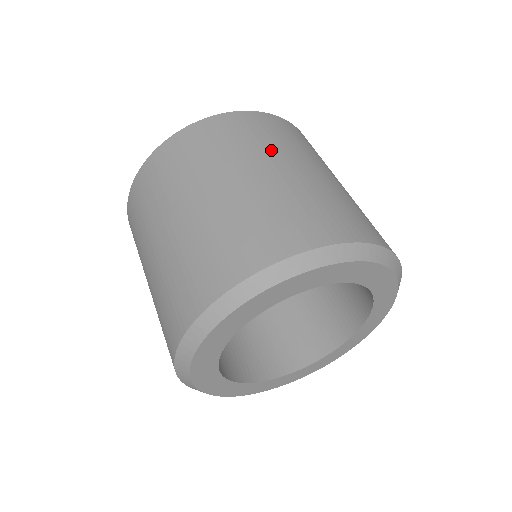
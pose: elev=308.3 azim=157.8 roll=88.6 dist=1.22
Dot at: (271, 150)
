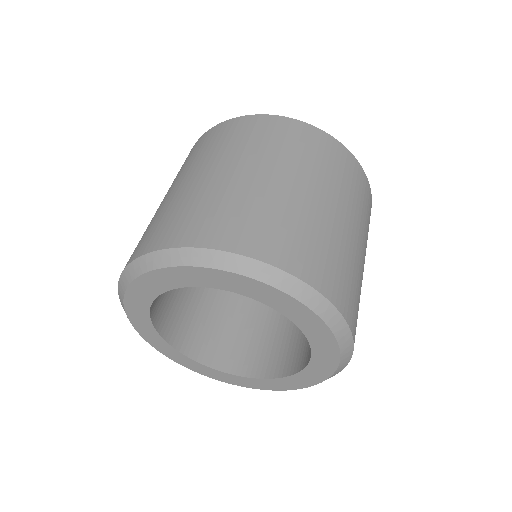
Dot at: (210, 157)
